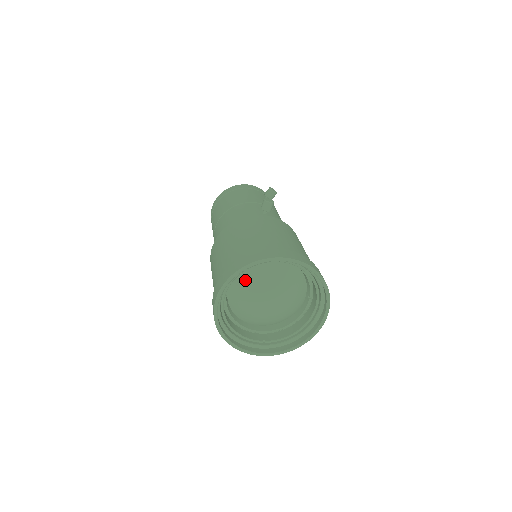
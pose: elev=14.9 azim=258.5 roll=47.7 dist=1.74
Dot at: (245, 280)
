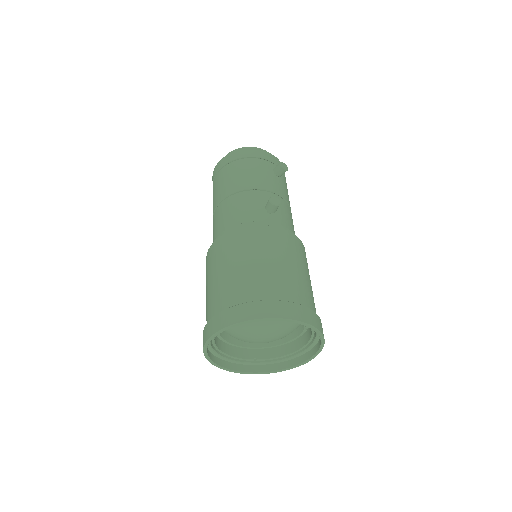
Dot at: occluded
